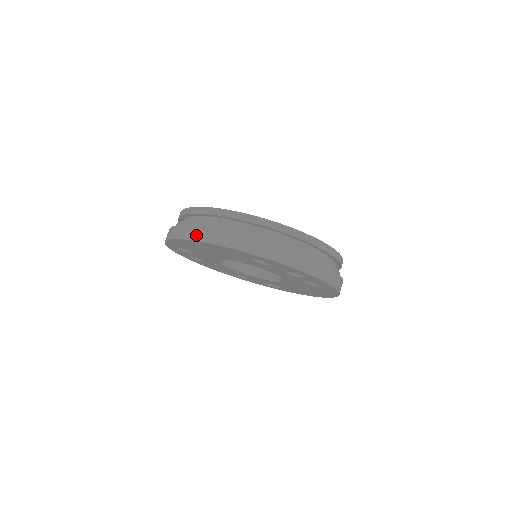
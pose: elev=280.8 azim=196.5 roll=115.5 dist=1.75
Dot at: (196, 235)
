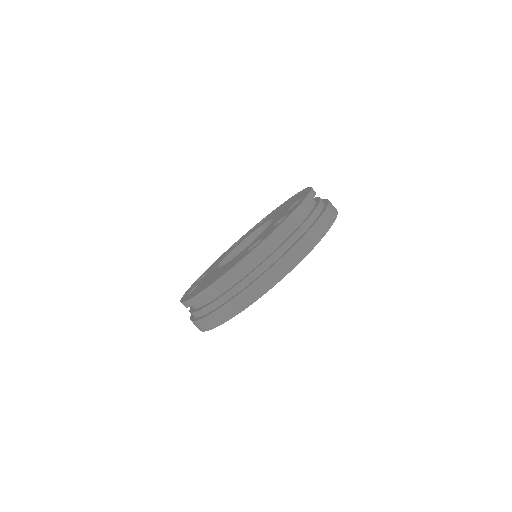
Dot at: (223, 317)
